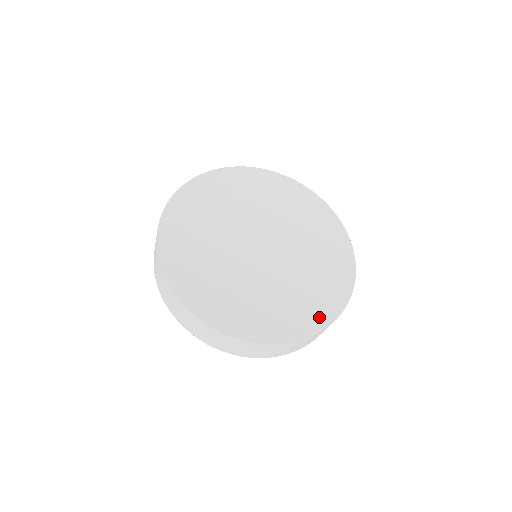
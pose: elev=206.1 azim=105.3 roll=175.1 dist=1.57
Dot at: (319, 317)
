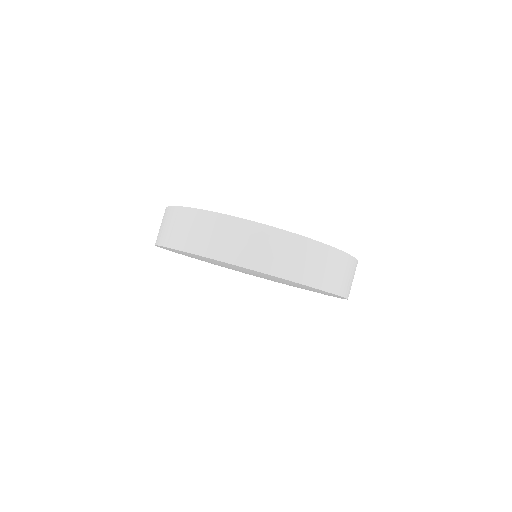
Dot at: occluded
